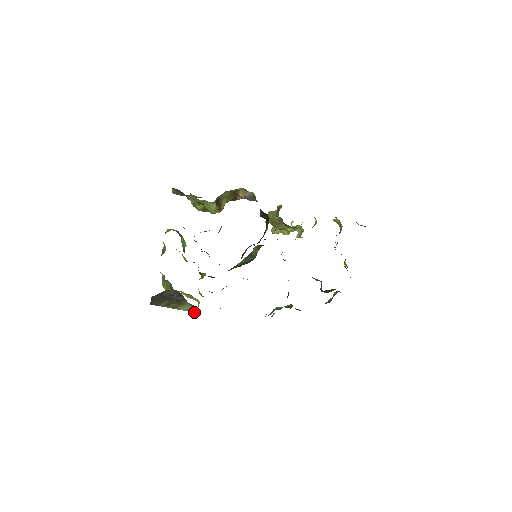
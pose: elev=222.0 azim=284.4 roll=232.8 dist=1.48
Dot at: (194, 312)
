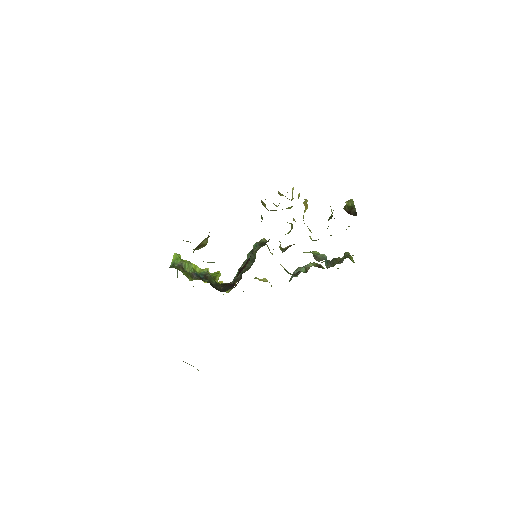
Dot at: (198, 370)
